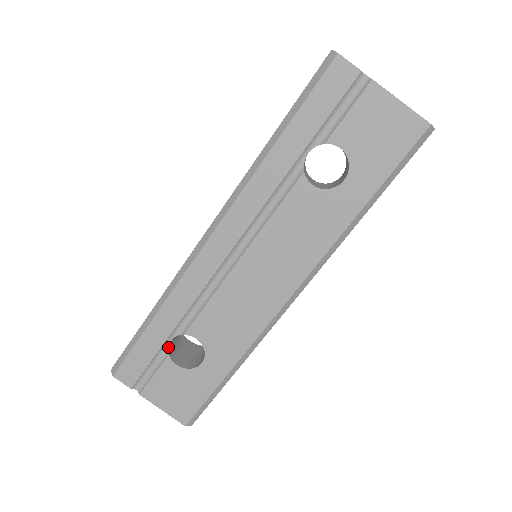
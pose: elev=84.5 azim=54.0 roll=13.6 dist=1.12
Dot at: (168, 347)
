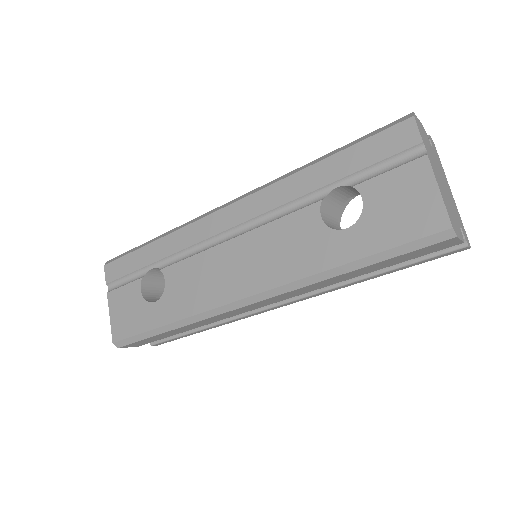
Dot at: (146, 272)
